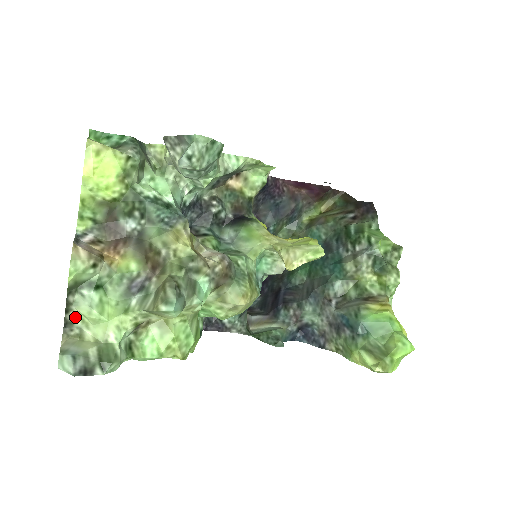
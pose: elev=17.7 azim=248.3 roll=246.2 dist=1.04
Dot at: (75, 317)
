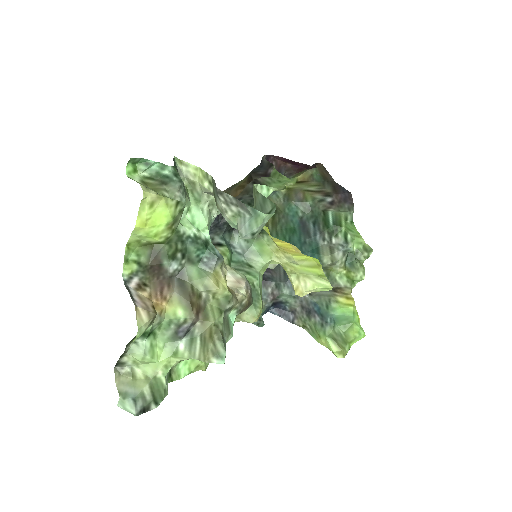
Dot at: (127, 360)
